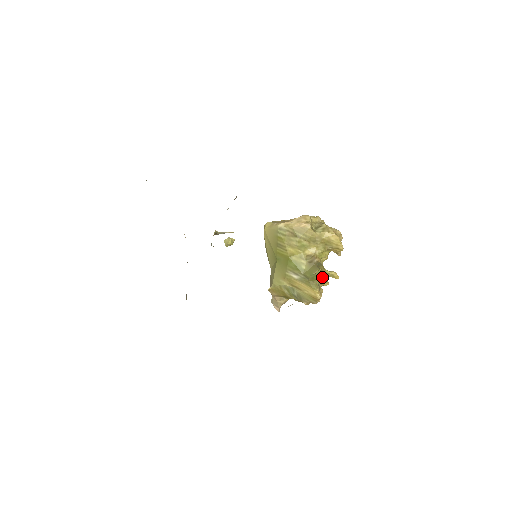
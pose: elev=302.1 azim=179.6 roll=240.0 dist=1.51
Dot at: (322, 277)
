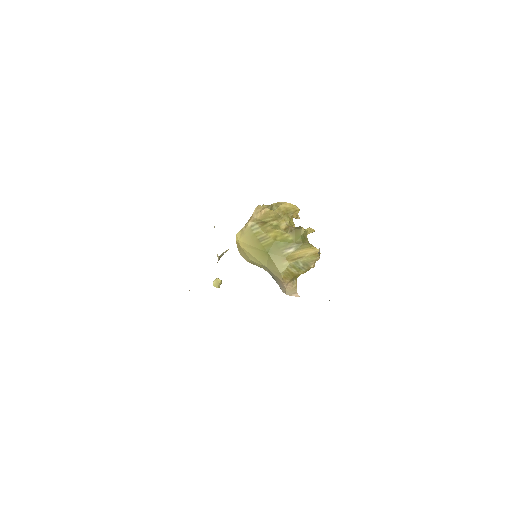
Dot at: (306, 236)
